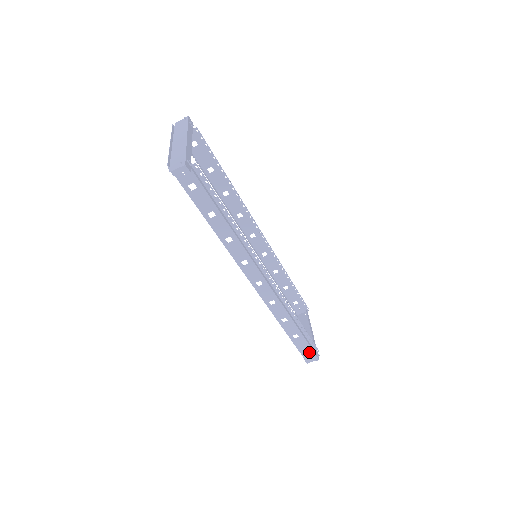
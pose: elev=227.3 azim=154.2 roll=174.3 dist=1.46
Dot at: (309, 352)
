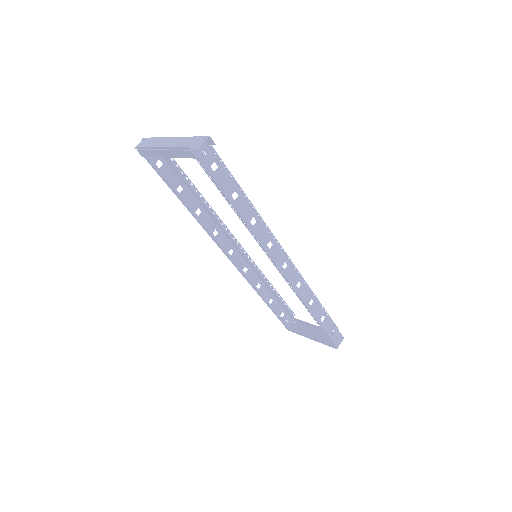
Dot at: (335, 333)
